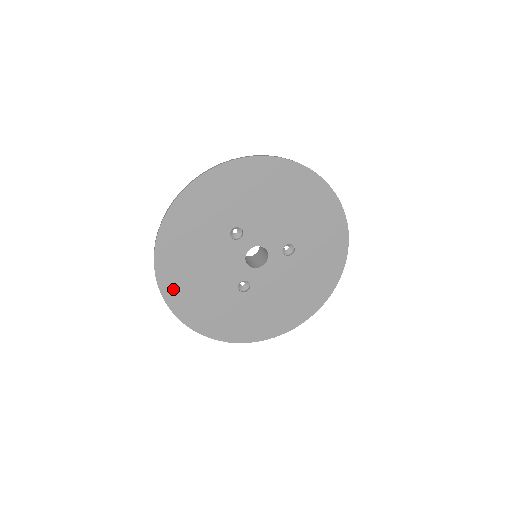
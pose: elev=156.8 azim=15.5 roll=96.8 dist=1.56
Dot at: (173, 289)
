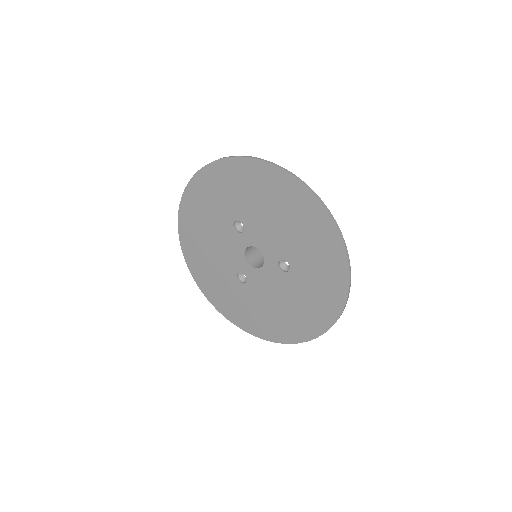
Dot at: (189, 249)
